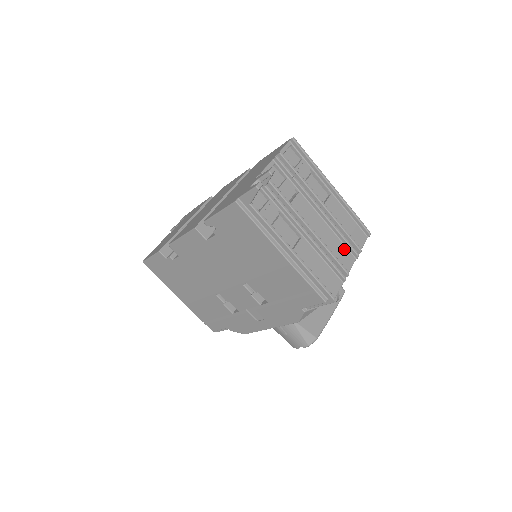
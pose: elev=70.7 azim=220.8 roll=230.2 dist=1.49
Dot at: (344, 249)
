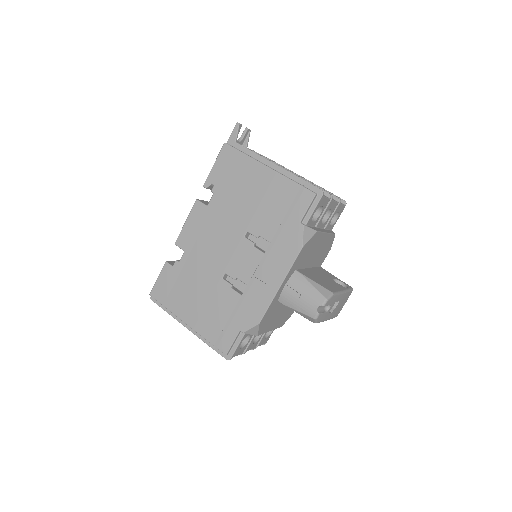
Dot at: occluded
